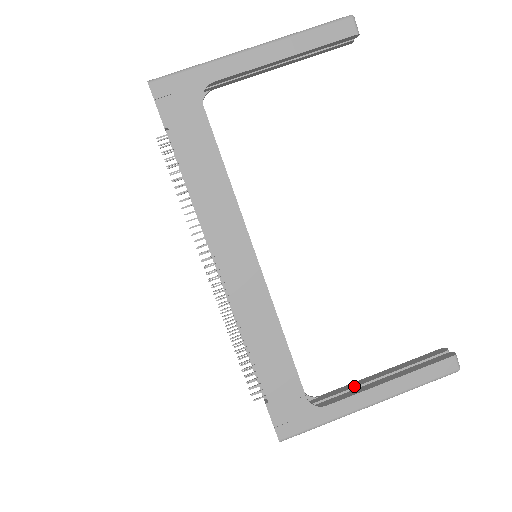
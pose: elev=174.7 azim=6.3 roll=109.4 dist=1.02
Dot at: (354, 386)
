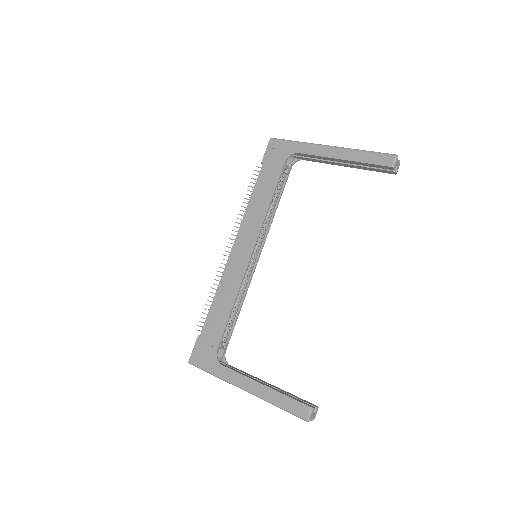
Dot at: (248, 374)
